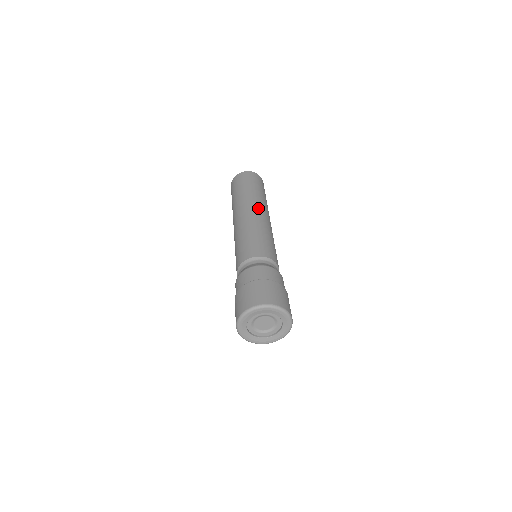
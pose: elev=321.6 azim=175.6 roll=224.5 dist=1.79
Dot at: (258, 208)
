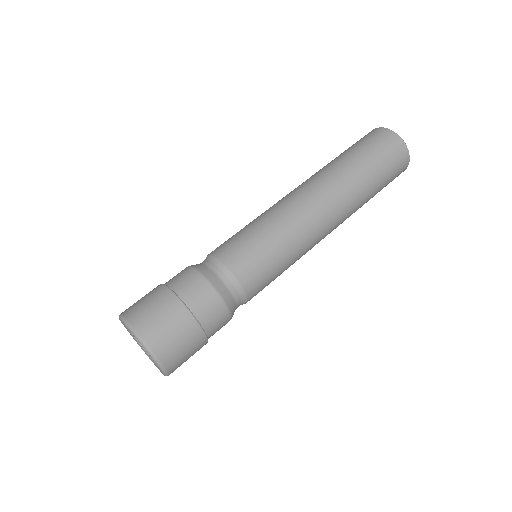
Dot at: (333, 210)
